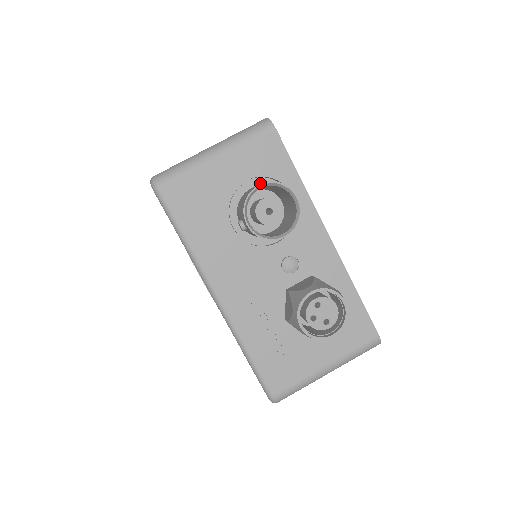
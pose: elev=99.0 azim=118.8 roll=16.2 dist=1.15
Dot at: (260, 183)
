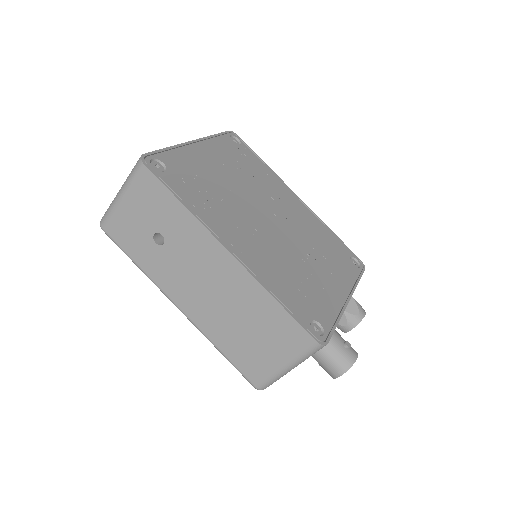
Dot at: occluded
